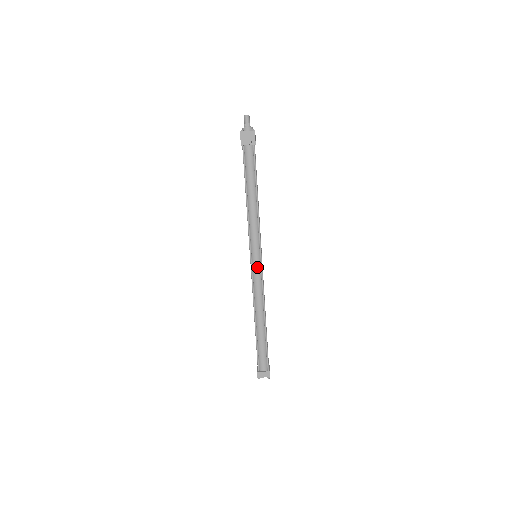
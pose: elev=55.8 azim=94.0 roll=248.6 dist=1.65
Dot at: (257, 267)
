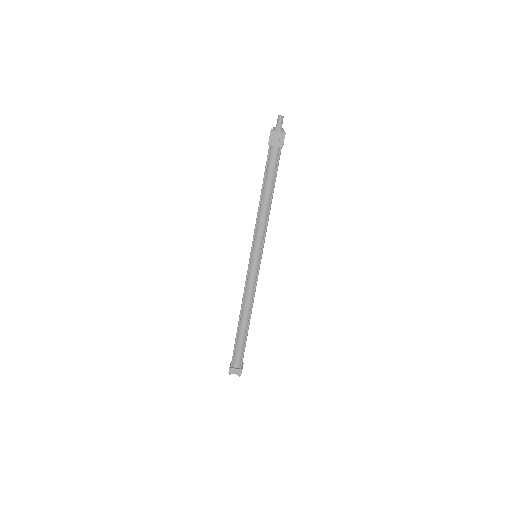
Dot at: (254, 267)
